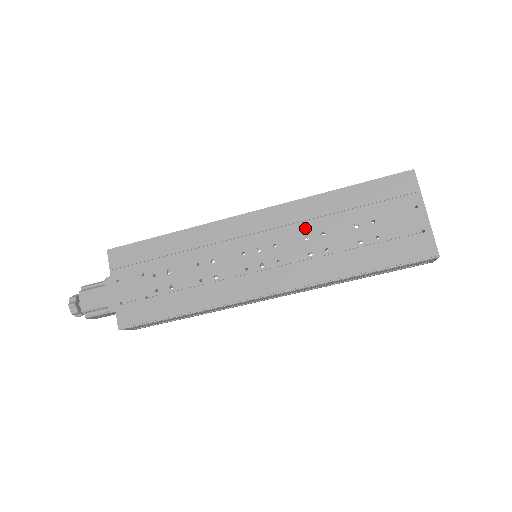
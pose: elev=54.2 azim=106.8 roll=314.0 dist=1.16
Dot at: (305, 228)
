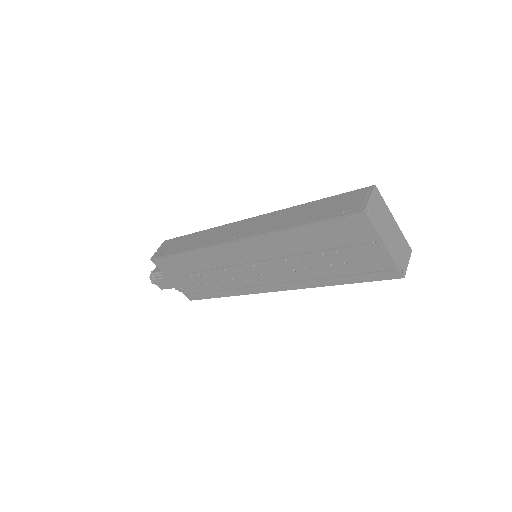
Dot at: (282, 253)
